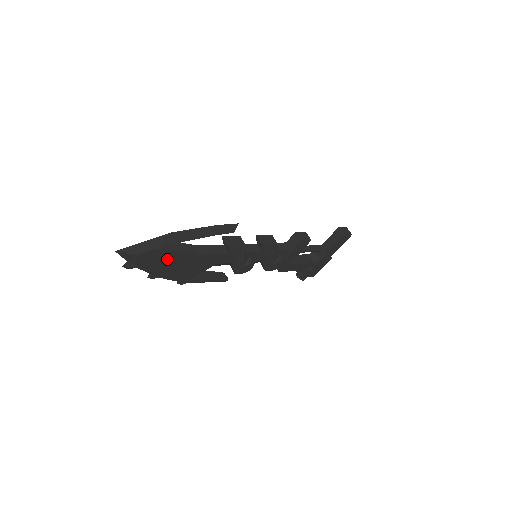
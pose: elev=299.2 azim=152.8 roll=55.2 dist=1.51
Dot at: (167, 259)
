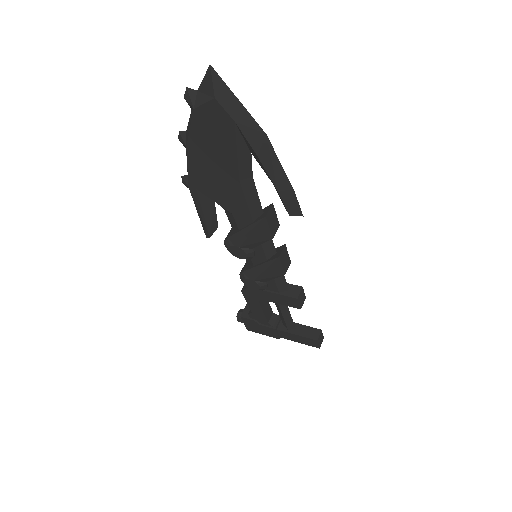
Dot at: (221, 145)
